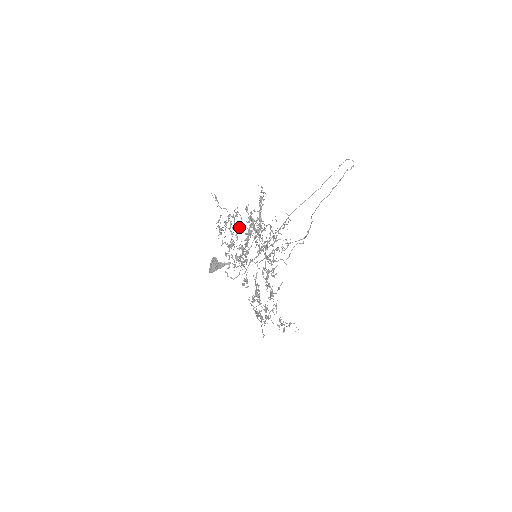
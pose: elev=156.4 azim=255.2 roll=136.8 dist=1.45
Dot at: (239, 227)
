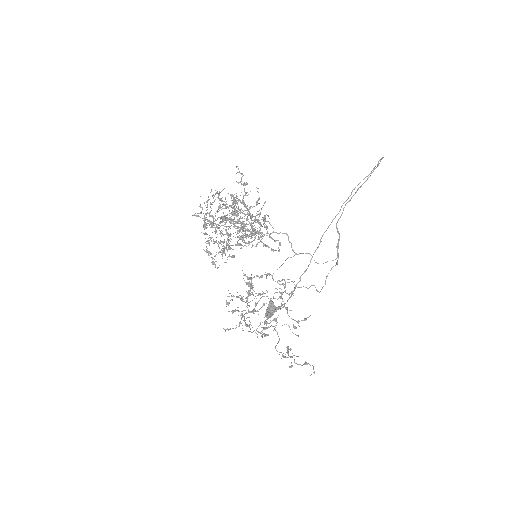
Dot at: occluded
